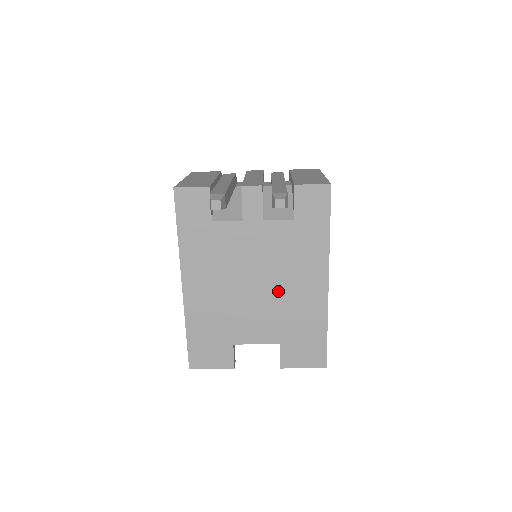
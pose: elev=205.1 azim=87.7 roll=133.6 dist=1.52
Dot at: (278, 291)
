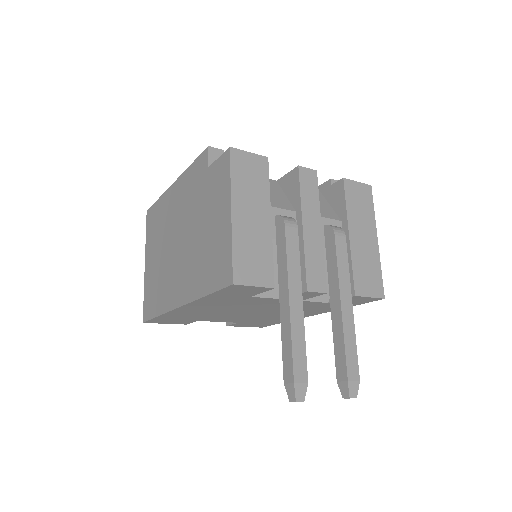
Dot at: (267, 314)
